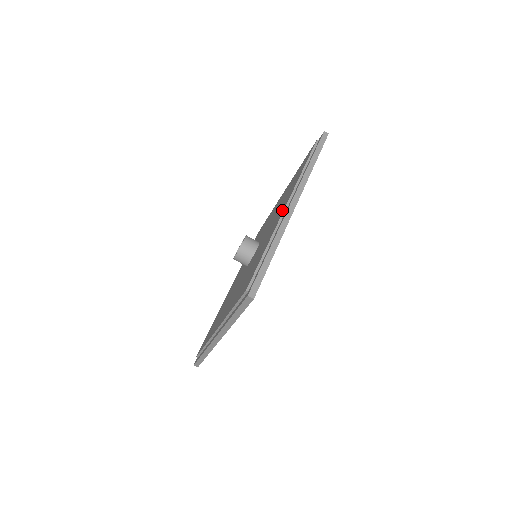
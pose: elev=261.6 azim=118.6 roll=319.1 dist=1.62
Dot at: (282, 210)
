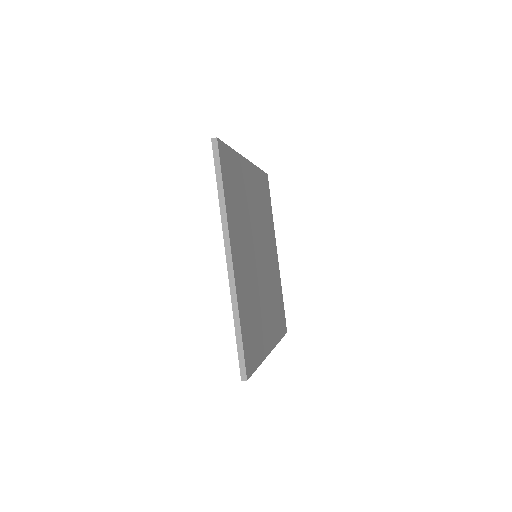
Dot at: occluded
